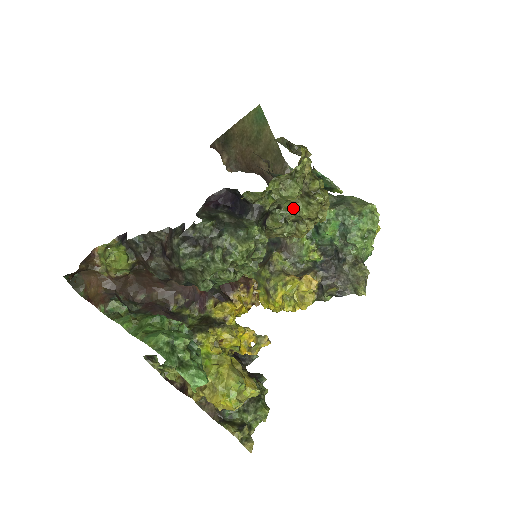
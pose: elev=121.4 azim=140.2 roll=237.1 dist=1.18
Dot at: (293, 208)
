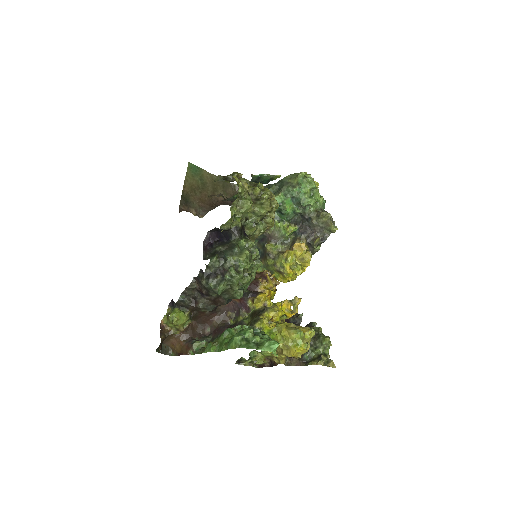
Dot at: (255, 213)
